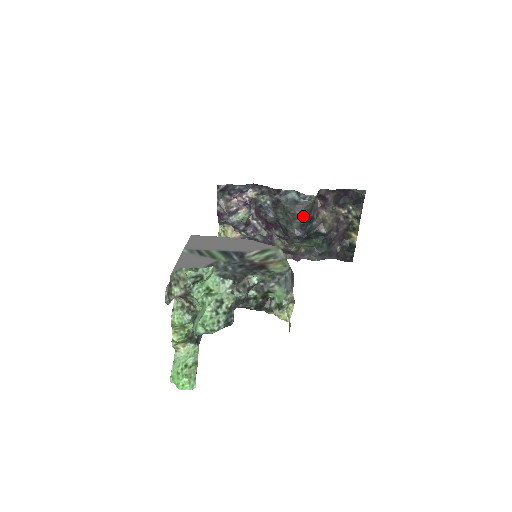
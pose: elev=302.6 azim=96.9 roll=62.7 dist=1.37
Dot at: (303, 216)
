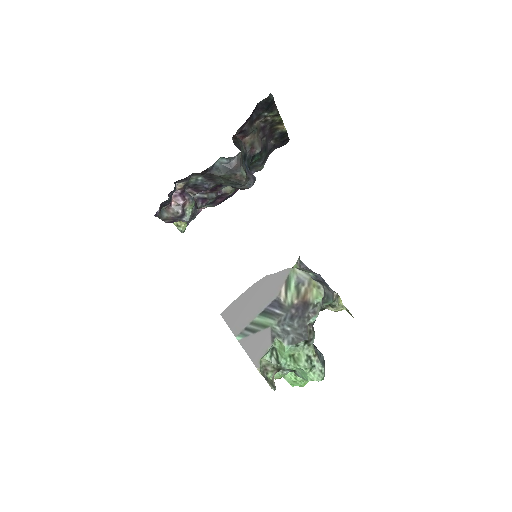
Dot at: (244, 171)
